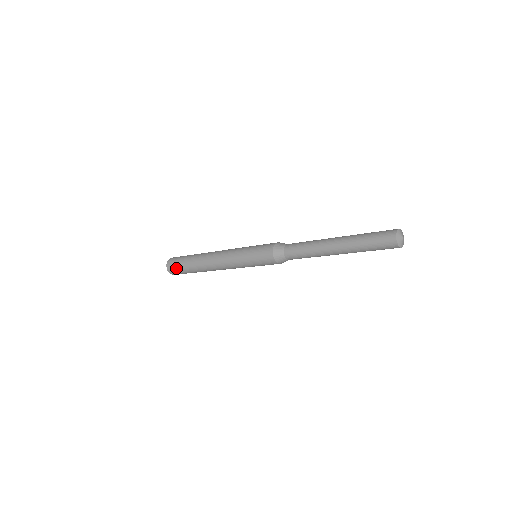
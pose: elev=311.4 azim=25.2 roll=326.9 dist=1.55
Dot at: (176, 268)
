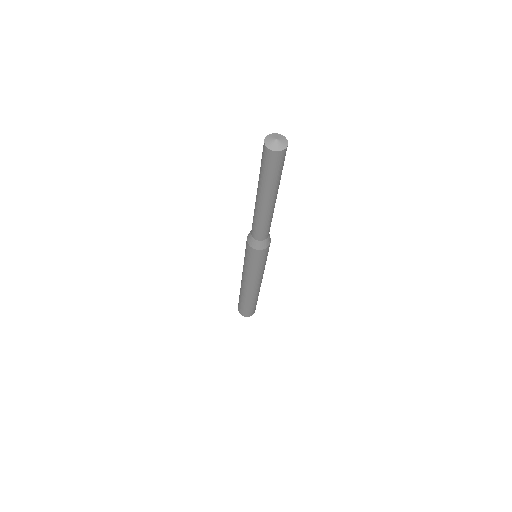
Dot at: (247, 312)
